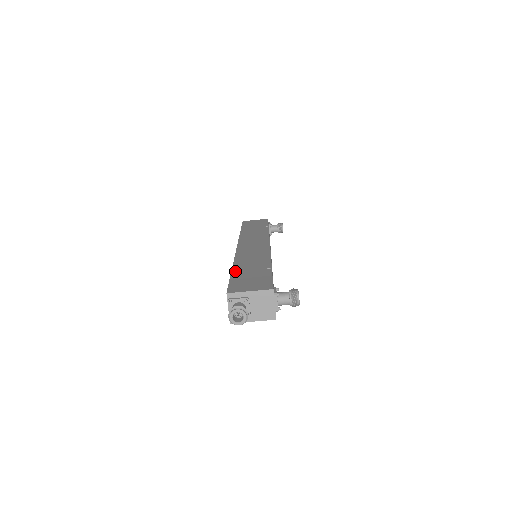
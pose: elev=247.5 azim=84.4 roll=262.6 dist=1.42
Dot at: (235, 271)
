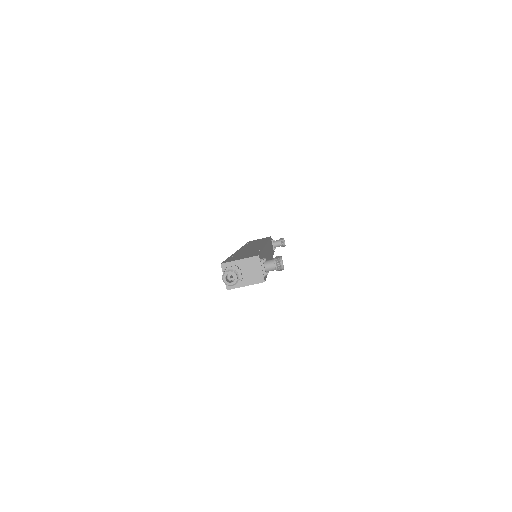
Dot at: occluded
